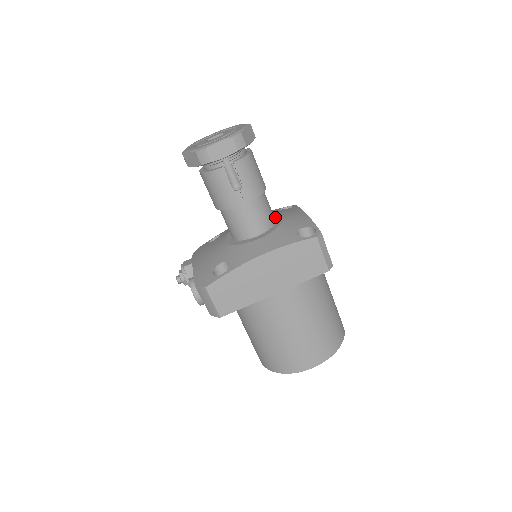
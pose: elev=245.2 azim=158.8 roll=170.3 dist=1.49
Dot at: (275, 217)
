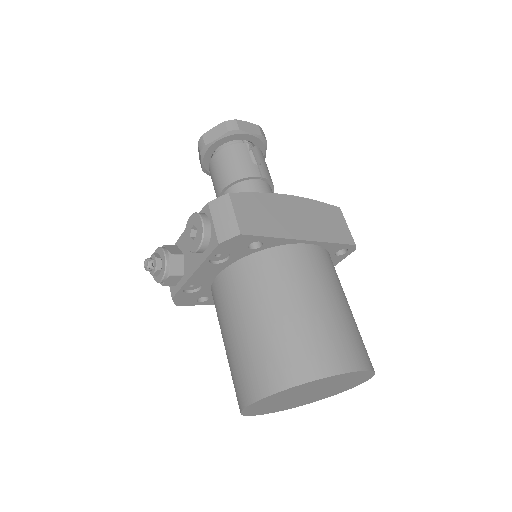
Dot at: occluded
